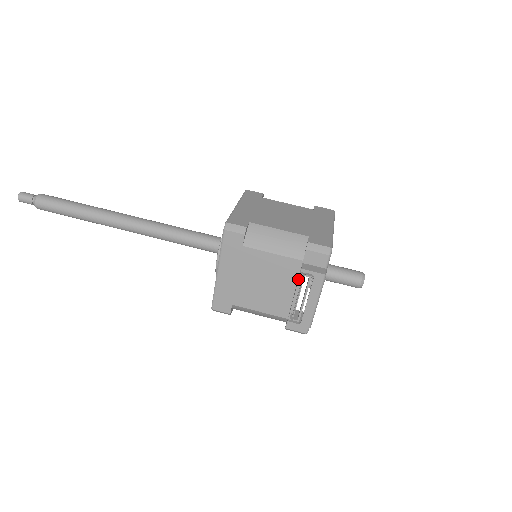
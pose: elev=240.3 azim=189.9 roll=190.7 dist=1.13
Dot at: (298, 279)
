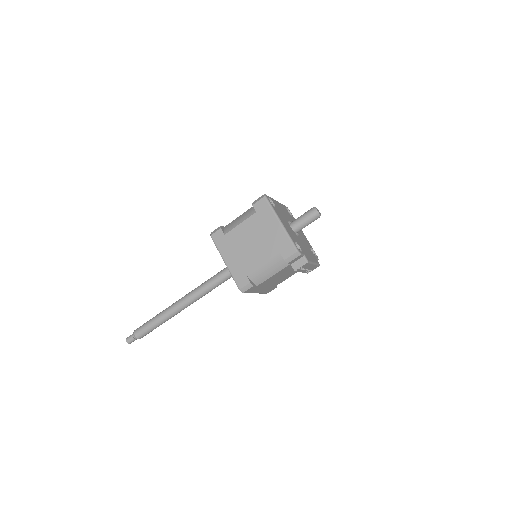
Dot at: occluded
